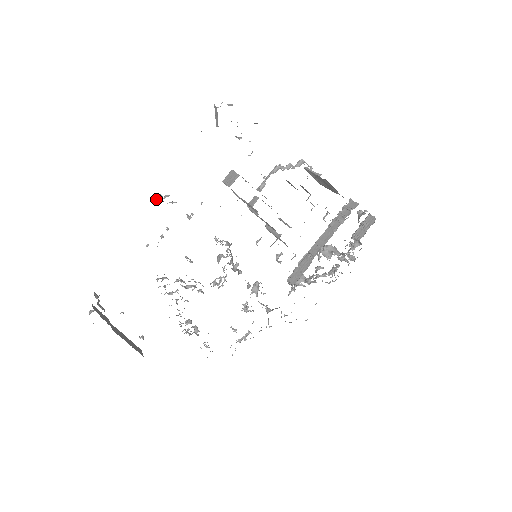
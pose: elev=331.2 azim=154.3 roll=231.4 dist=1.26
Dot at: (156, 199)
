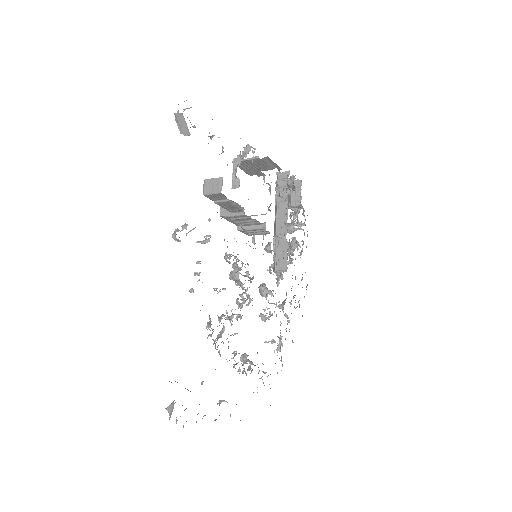
Dot at: (173, 237)
